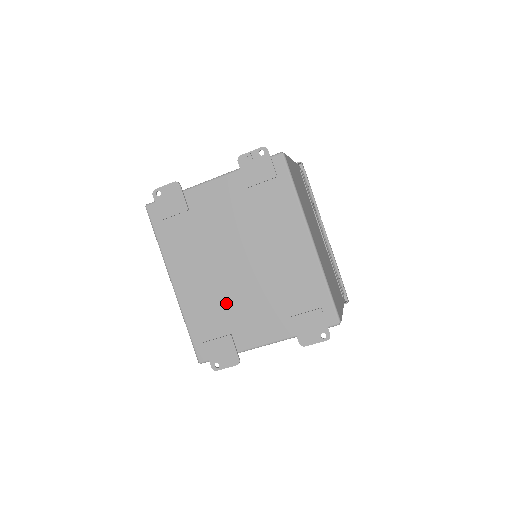
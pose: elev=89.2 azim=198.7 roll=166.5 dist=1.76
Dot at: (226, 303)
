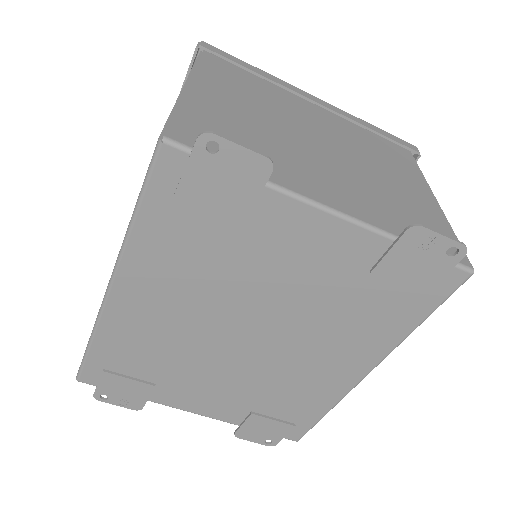
Dot at: (181, 357)
